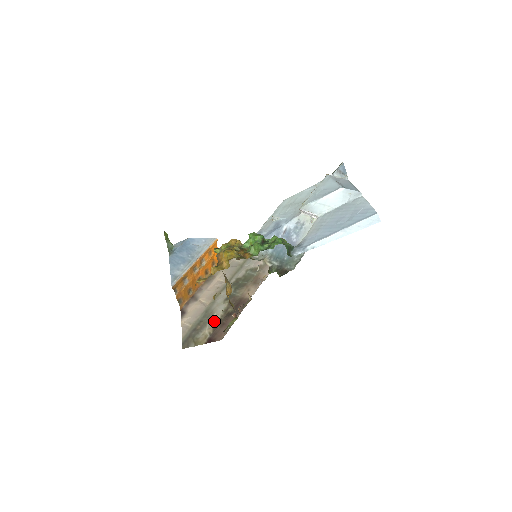
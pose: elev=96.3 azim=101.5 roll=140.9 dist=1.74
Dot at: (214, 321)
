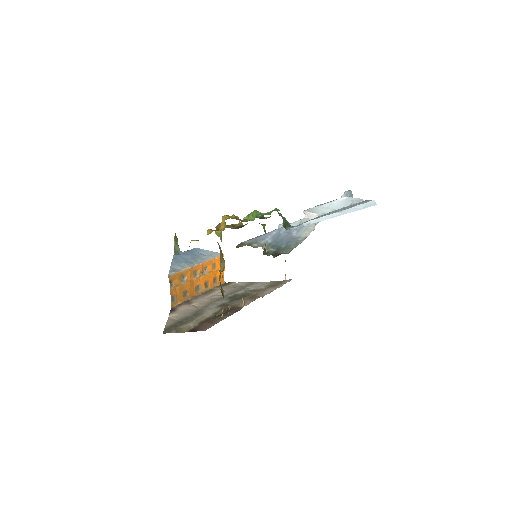
Dot at: (202, 318)
